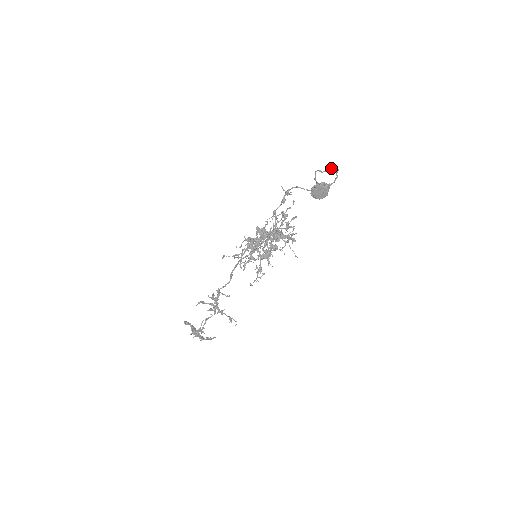
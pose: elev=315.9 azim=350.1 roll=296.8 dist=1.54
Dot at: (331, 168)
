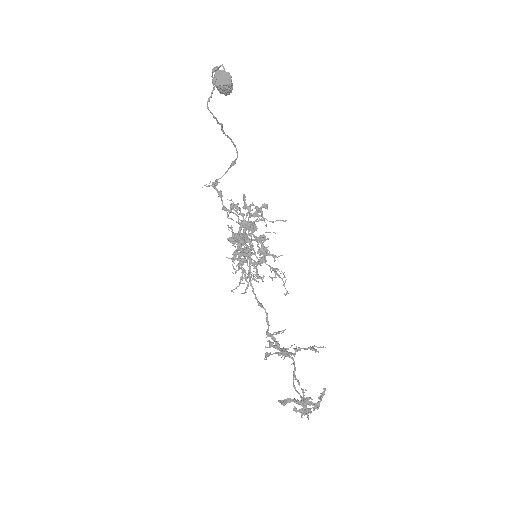
Dot at: (212, 80)
